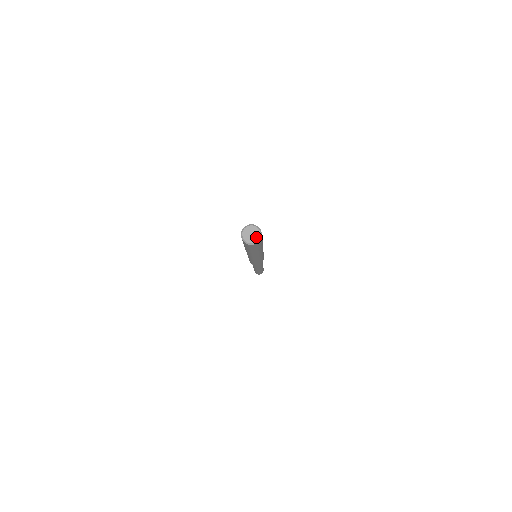
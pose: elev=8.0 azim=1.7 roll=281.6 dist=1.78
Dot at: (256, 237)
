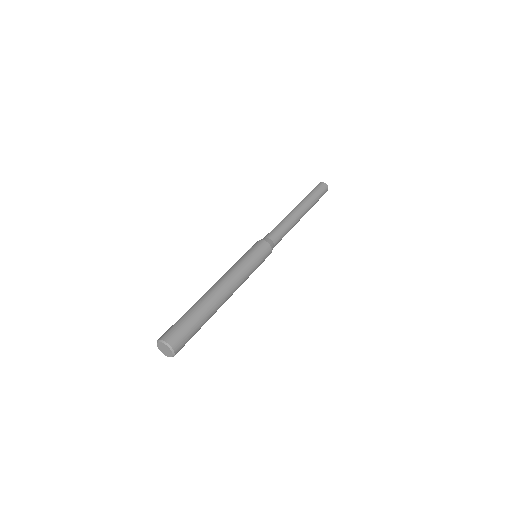
Dot at: (168, 354)
